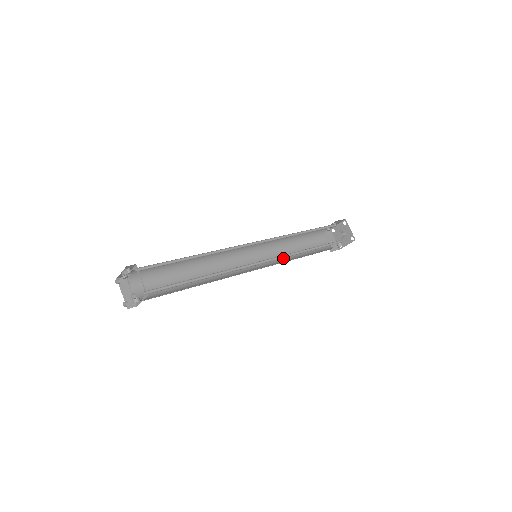
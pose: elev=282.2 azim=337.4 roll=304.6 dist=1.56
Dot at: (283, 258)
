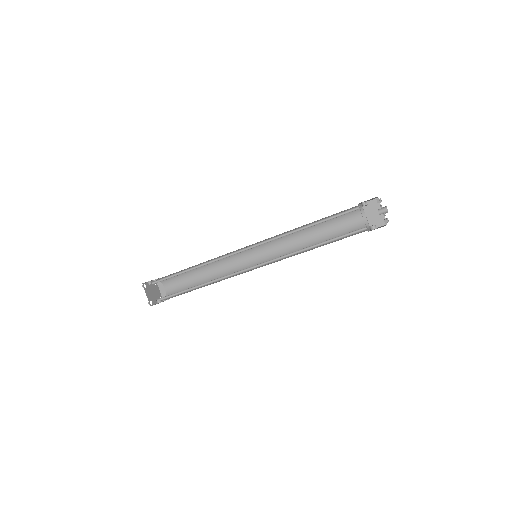
Dot at: (297, 248)
